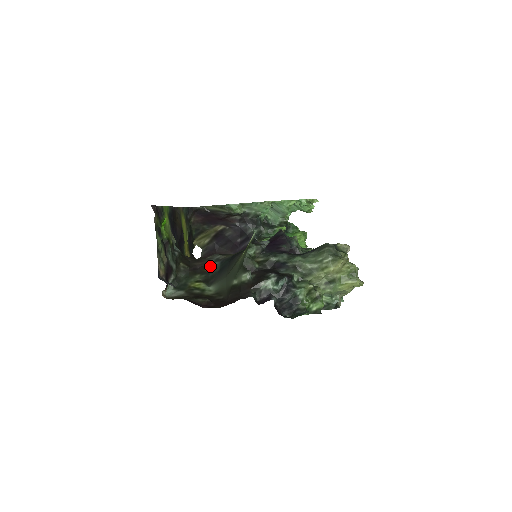
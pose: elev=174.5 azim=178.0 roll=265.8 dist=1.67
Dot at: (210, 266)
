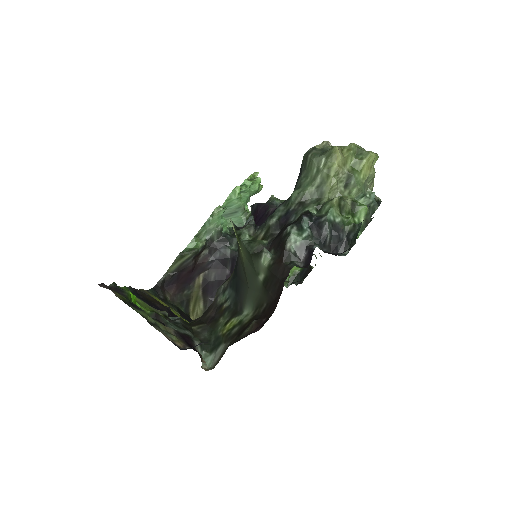
Dot at: (223, 301)
